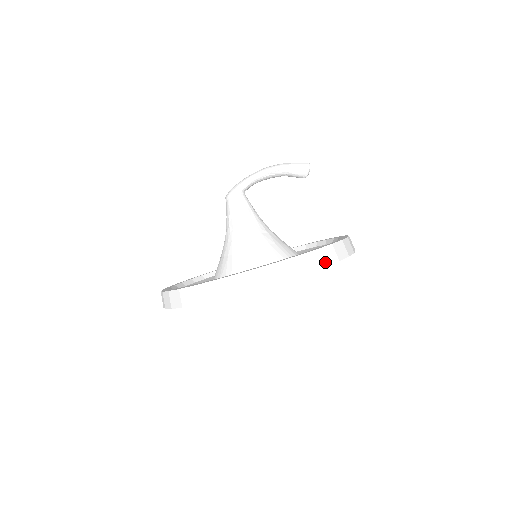
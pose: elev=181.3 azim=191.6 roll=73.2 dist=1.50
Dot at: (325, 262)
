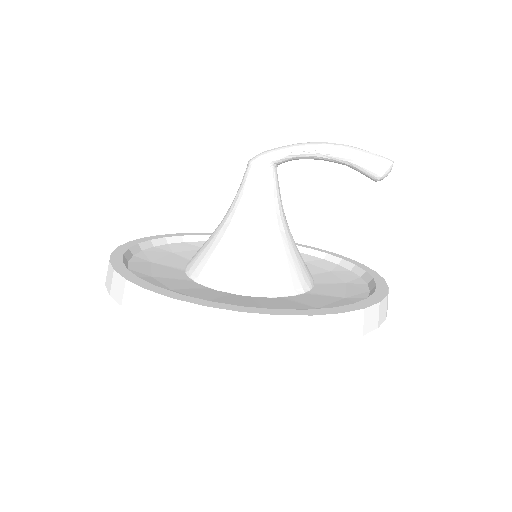
Dot at: (280, 338)
